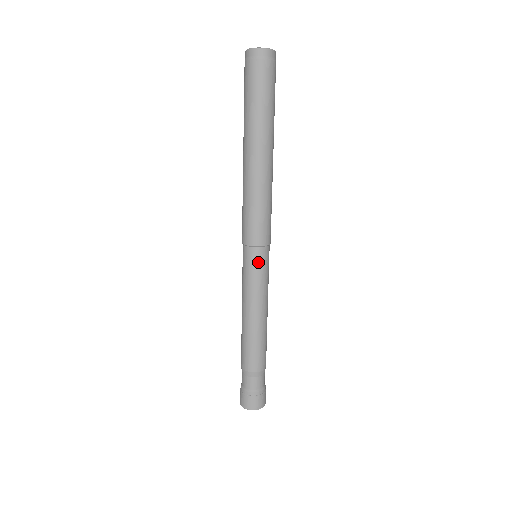
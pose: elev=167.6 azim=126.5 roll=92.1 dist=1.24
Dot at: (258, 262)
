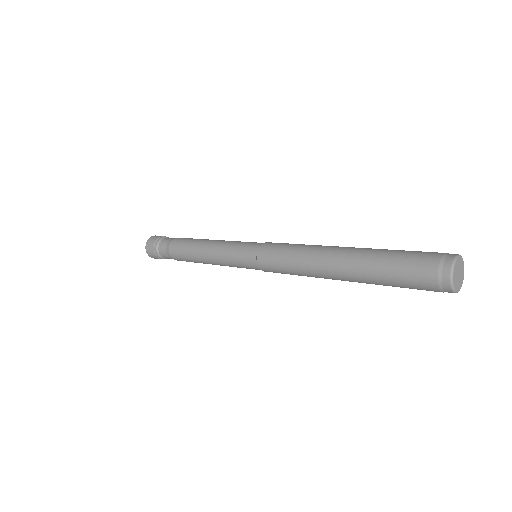
Dot at: occluded
